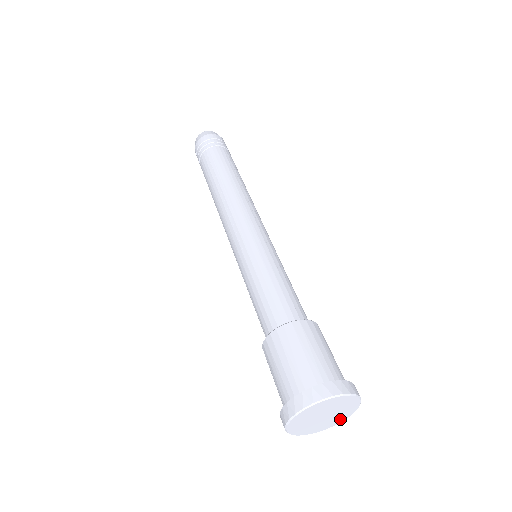
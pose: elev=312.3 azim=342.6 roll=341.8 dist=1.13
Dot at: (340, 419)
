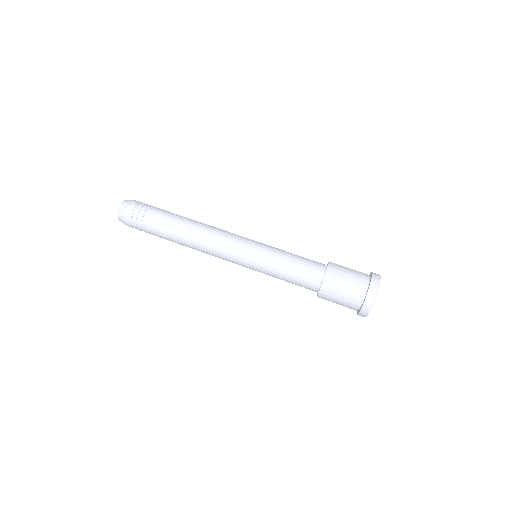
Dot at: occluded
